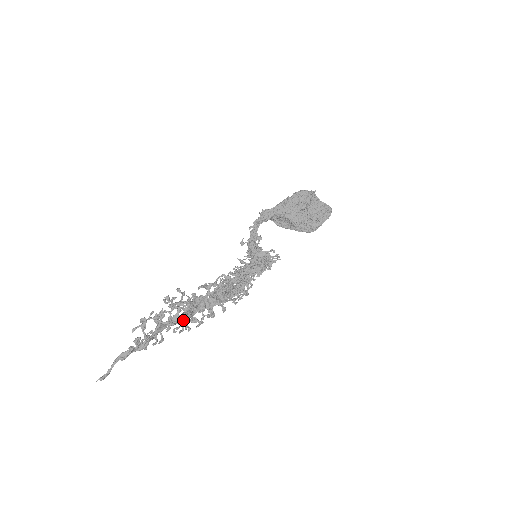
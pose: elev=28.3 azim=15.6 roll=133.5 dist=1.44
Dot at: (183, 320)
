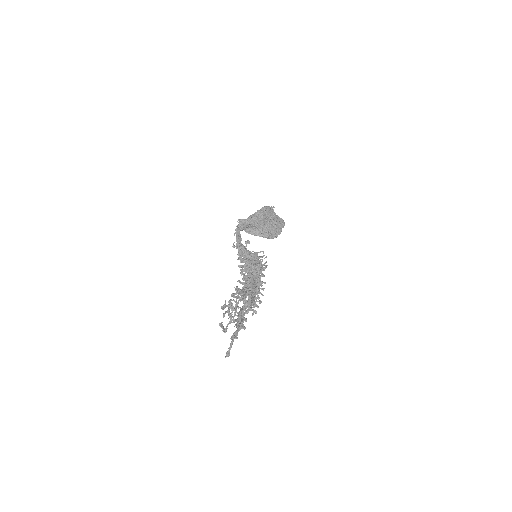
Dot at: occluded
